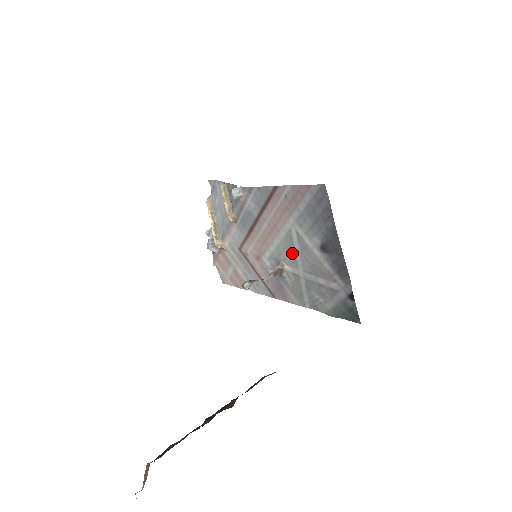
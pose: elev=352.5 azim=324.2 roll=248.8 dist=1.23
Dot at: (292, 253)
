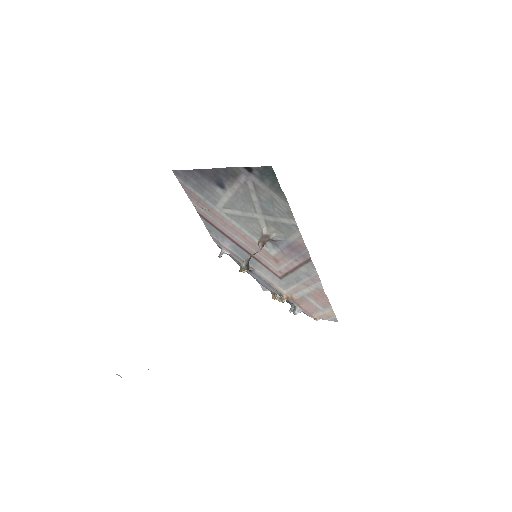
Dot at: (246, 220)
